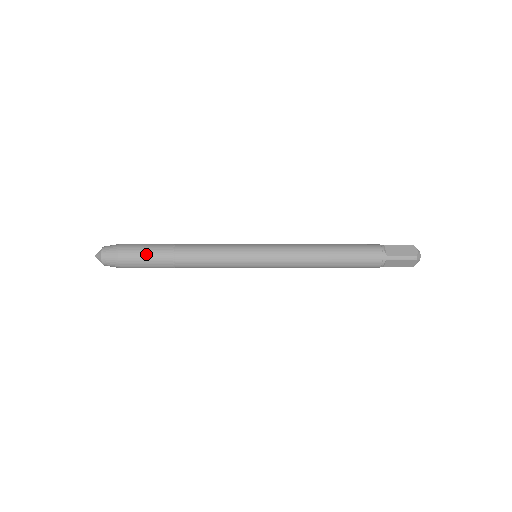
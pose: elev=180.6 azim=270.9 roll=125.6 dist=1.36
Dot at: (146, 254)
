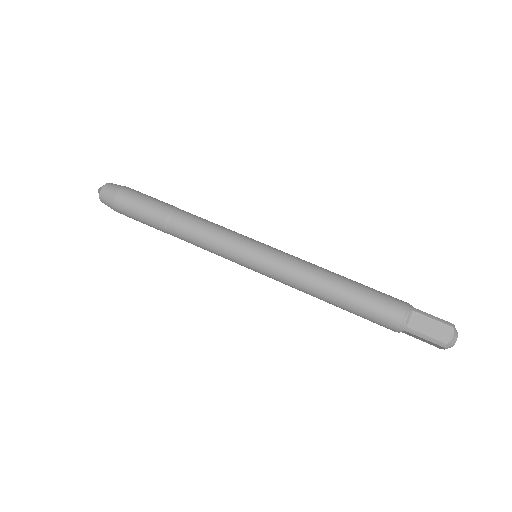
Dot at: occluded
